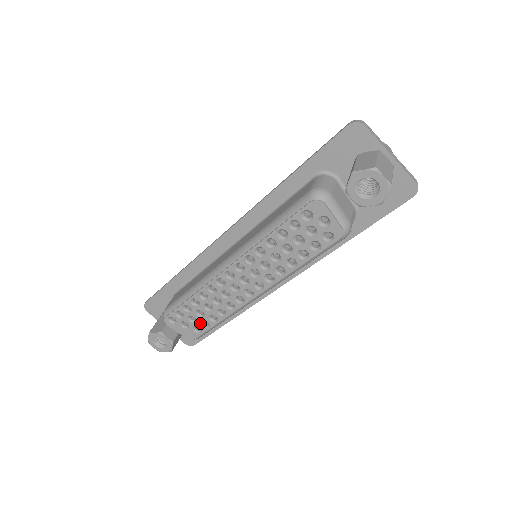
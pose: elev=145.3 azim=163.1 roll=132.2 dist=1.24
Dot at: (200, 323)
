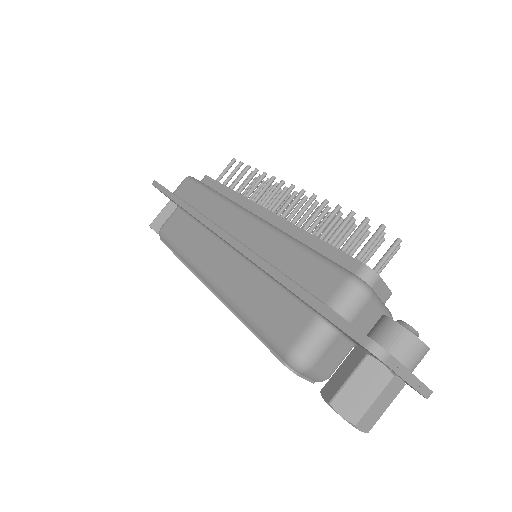
Dot at: occluded
